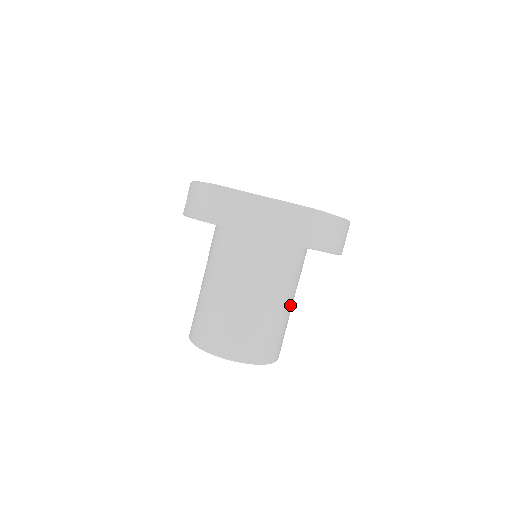
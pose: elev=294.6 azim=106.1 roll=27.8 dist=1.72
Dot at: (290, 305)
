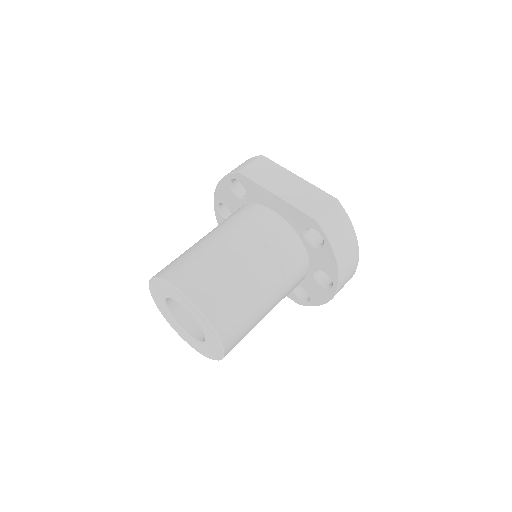
Dot at: (268, 300)
